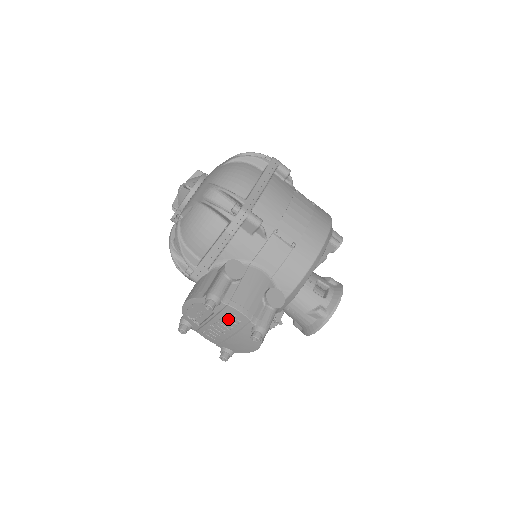
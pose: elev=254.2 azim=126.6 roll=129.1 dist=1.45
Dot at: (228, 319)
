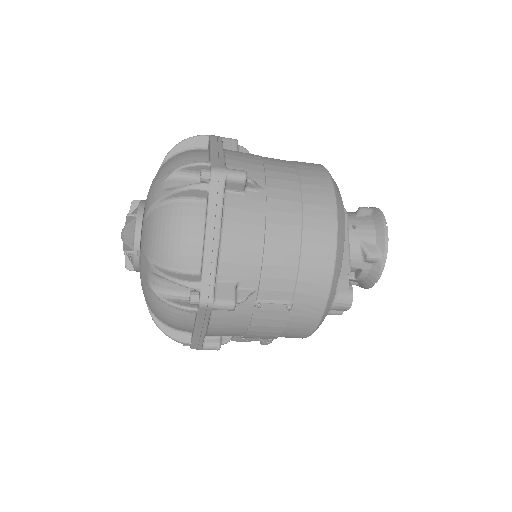
Dot at: occluded
